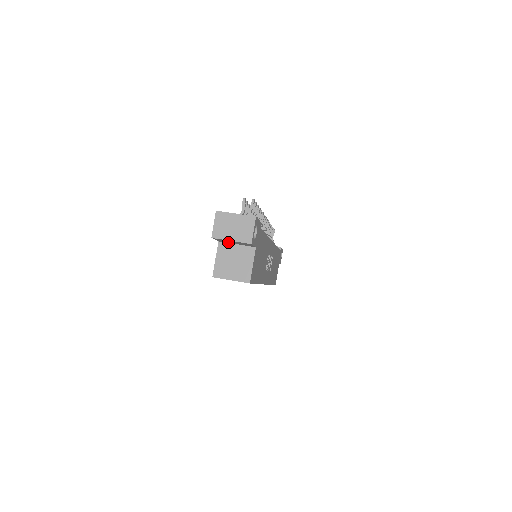
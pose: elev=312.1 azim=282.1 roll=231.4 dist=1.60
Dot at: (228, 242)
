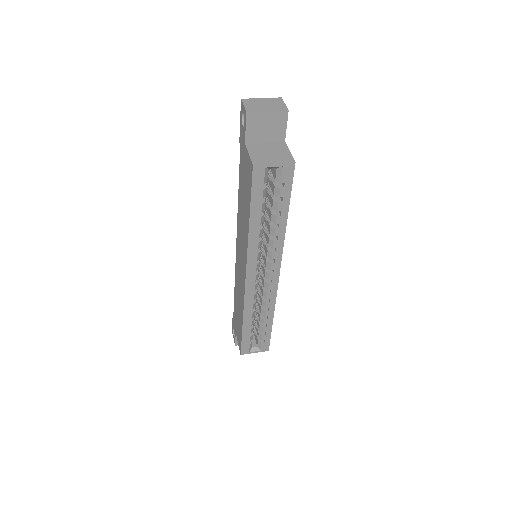
Dot at: (257, 137)
